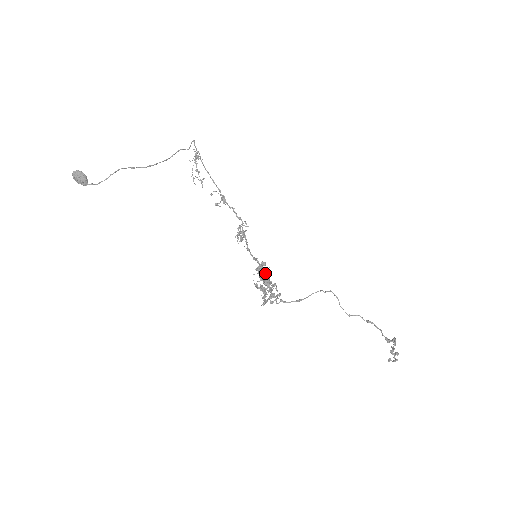
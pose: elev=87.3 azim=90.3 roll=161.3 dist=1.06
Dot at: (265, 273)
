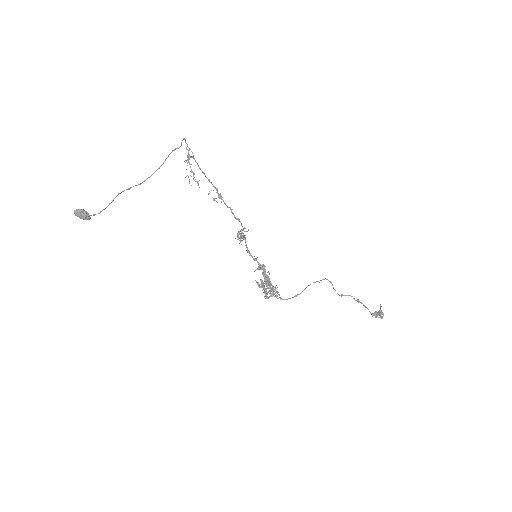
Dot at: (265, 272)
